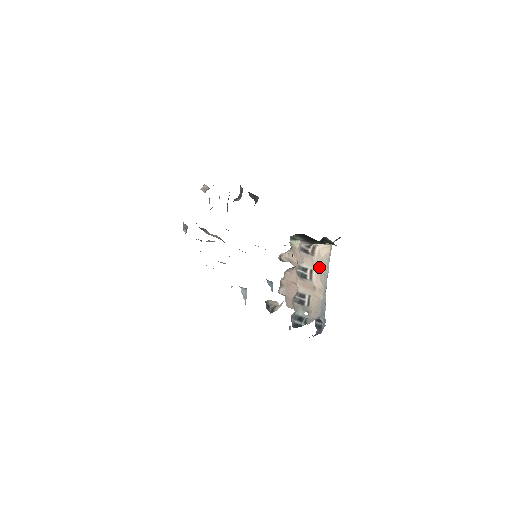
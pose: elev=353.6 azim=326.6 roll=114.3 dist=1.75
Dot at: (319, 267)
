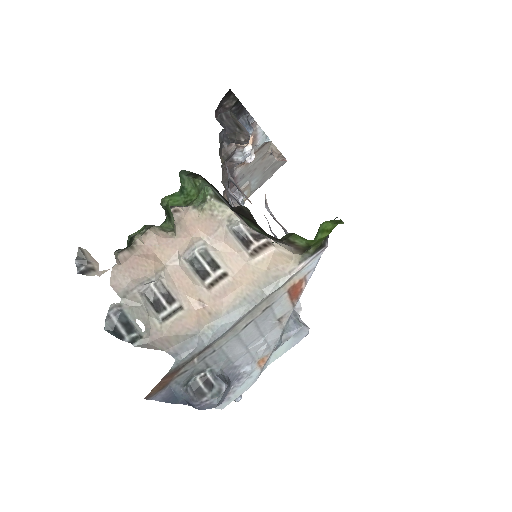
Dot at: (246, 279)
